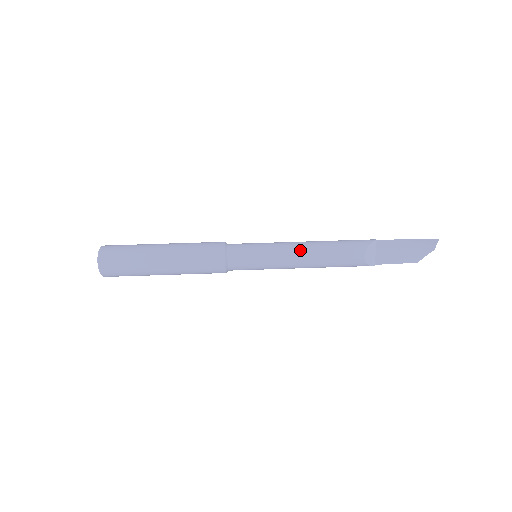
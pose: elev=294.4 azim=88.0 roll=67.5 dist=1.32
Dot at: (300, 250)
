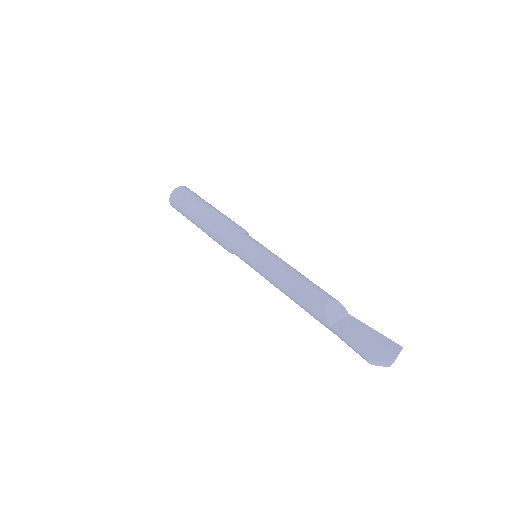
Dot at: (289, 265)
